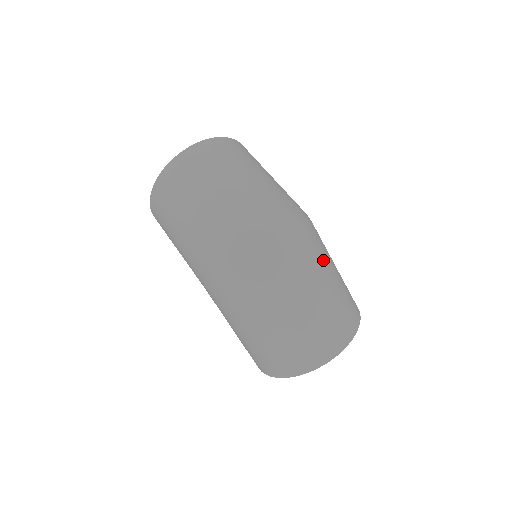
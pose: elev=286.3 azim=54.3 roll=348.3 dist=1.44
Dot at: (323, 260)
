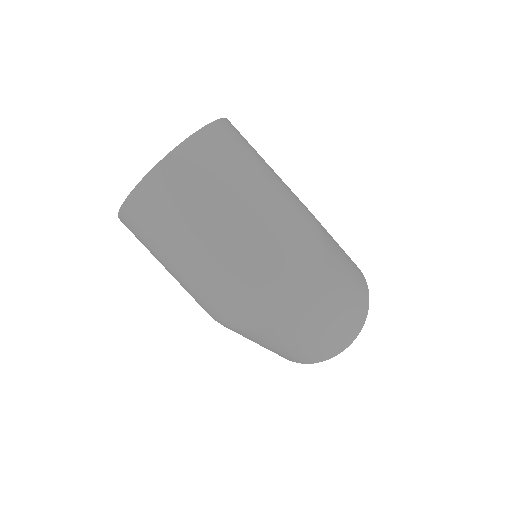
Dot at: (336, 277)
